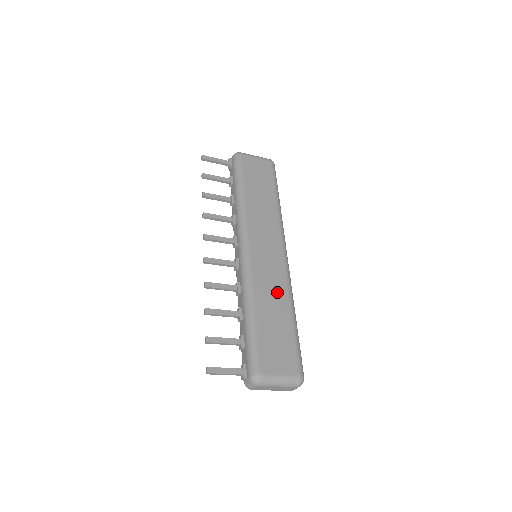
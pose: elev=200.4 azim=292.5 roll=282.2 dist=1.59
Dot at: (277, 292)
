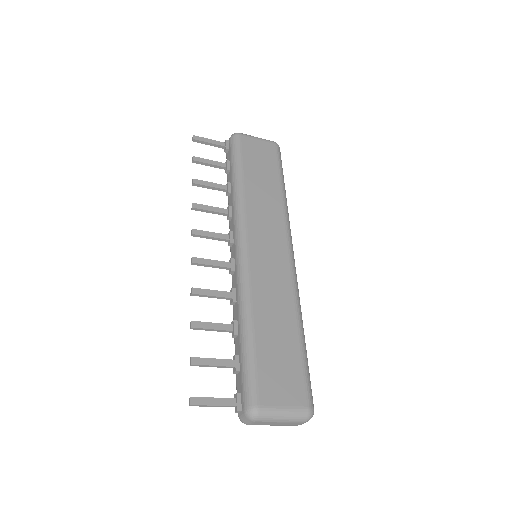
Dot at: (281, 301)
